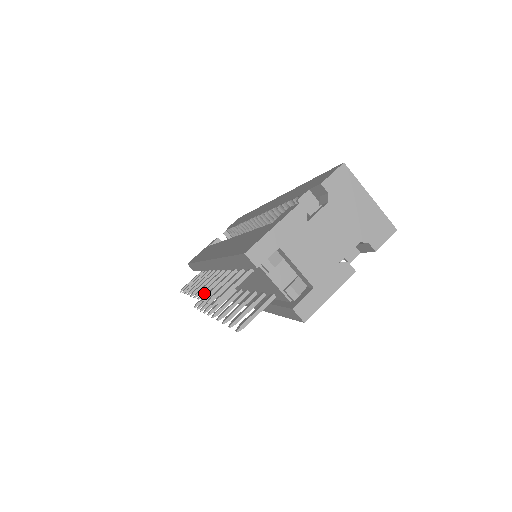
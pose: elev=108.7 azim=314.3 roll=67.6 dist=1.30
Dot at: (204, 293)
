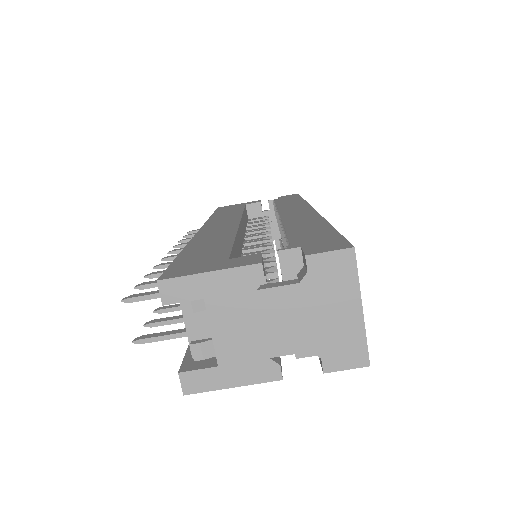
Dot at: (163, 266)
